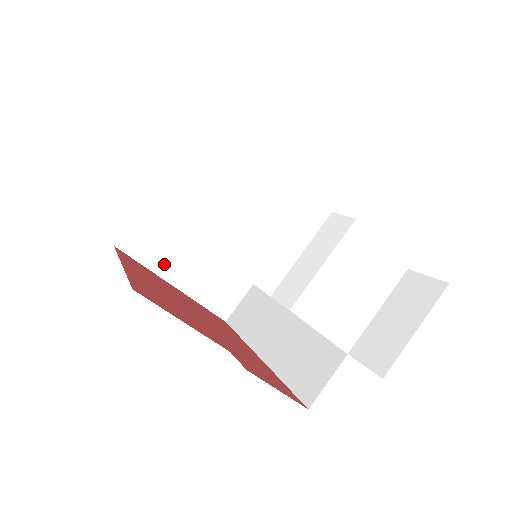
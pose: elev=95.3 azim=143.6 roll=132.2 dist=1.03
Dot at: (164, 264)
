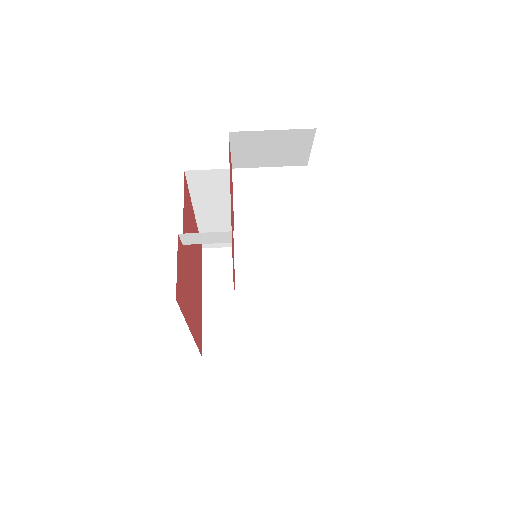
Dot at: (213, 283)
